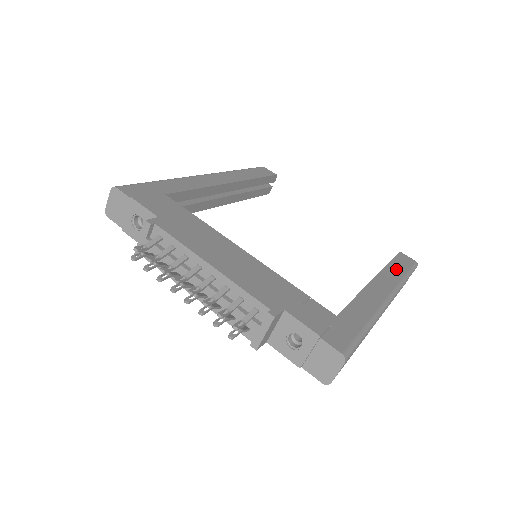
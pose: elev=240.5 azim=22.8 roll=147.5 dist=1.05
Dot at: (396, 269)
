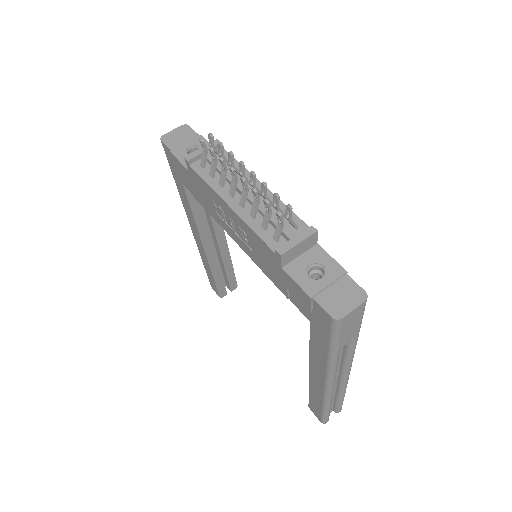
Dot at: occluded
